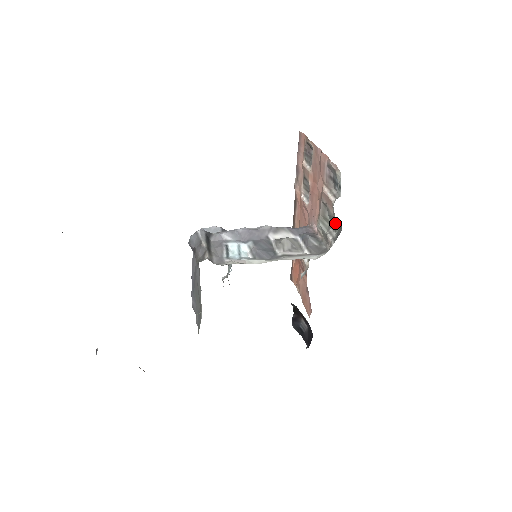
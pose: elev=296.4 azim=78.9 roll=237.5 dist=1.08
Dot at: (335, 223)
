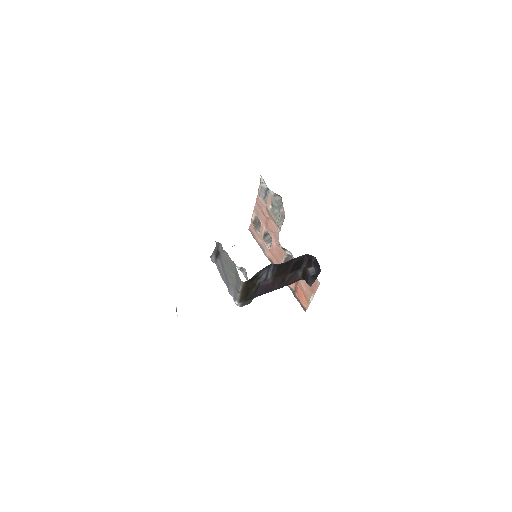
Dot at: (278, 201)
